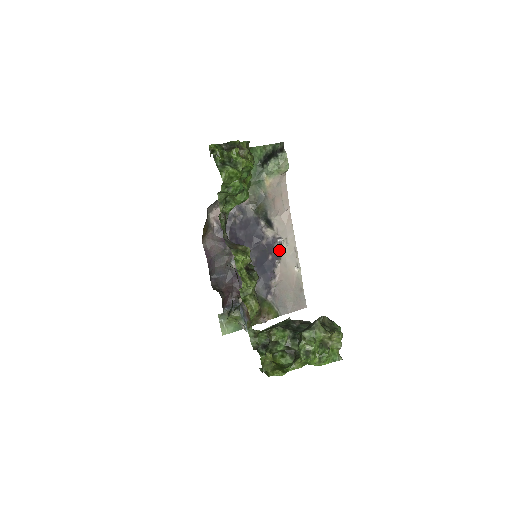
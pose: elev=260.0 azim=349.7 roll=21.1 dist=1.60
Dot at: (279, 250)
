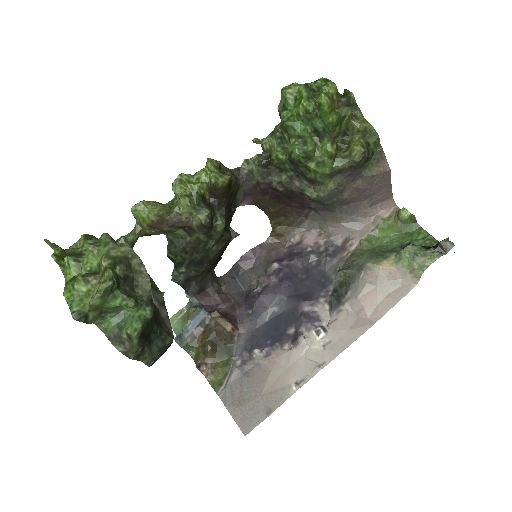
Dot at: (307, 337)
